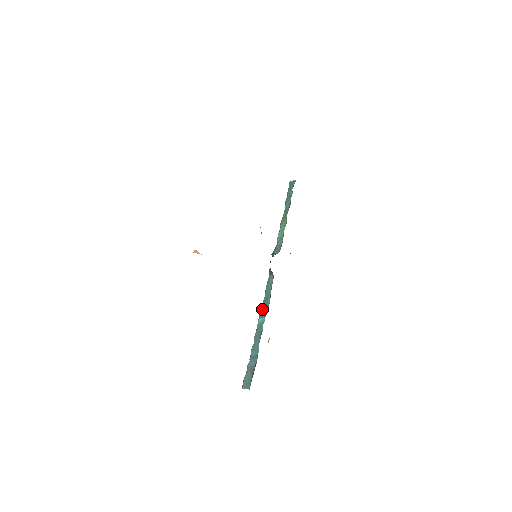
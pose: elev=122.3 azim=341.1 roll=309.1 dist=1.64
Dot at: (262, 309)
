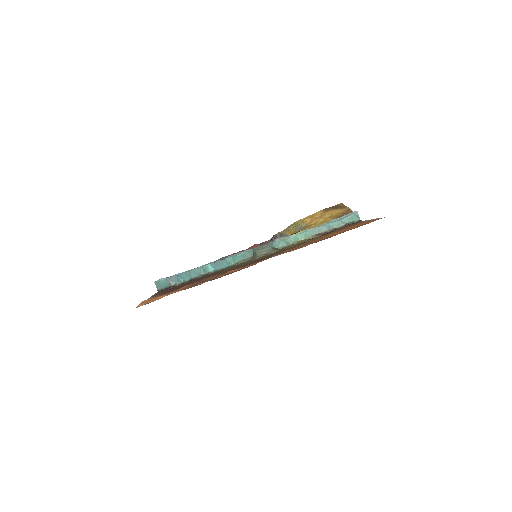
Dot at: (220, 262)
